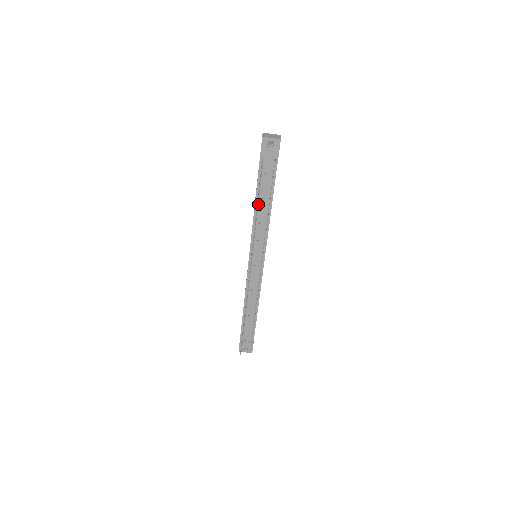
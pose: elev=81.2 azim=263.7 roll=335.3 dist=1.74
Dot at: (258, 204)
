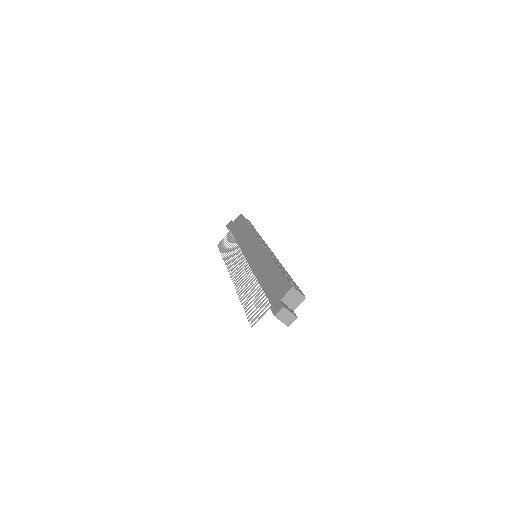
Dot at: occluded
